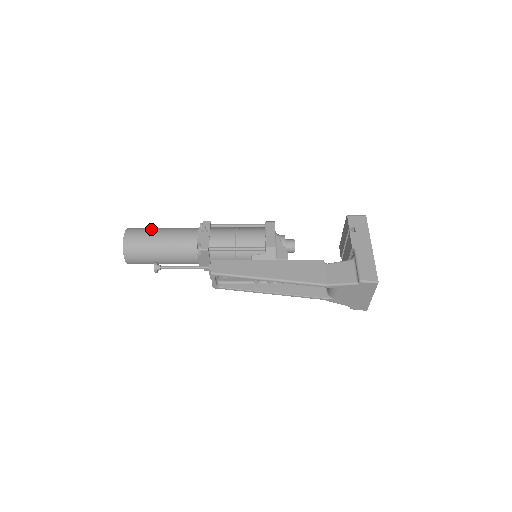
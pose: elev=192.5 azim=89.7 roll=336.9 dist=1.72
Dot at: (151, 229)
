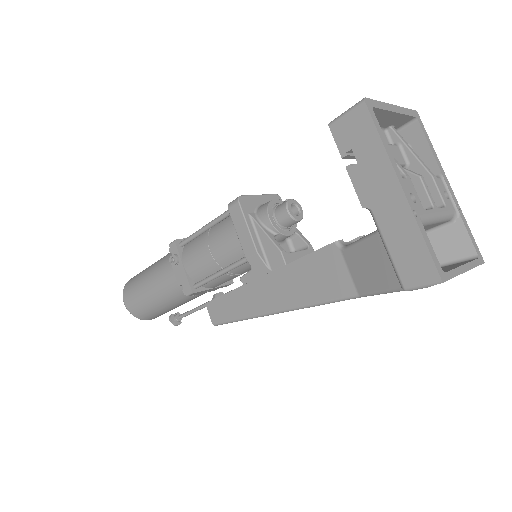
Dot at: (138, 282)
